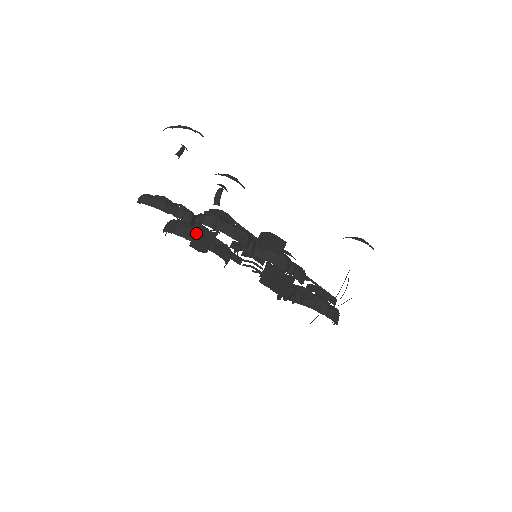
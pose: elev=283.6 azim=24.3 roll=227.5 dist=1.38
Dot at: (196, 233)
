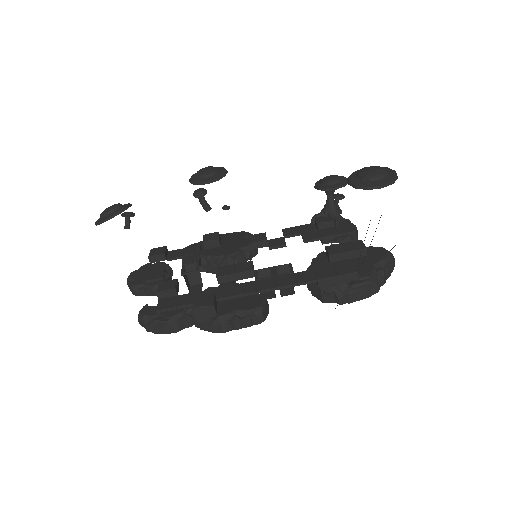
Dot at: occluded
